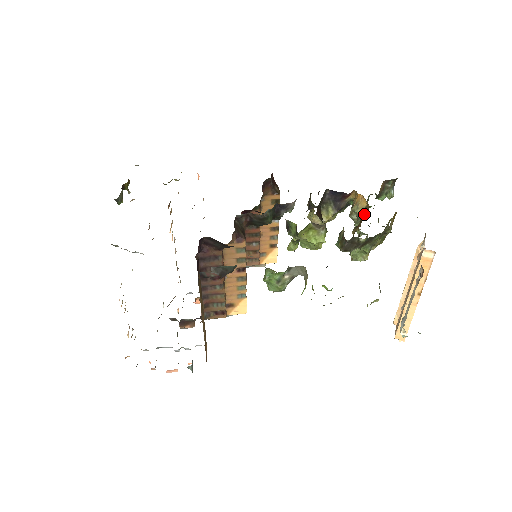
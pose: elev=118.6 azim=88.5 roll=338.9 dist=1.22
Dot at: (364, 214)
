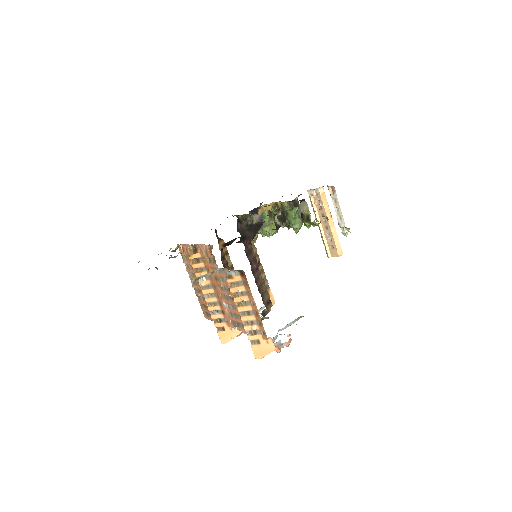
Dot at: (279, 202)
